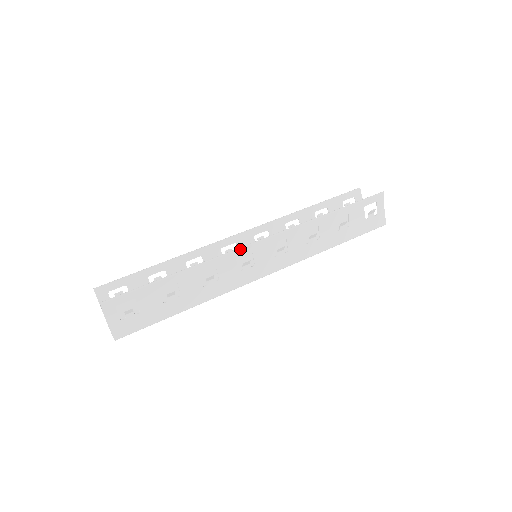
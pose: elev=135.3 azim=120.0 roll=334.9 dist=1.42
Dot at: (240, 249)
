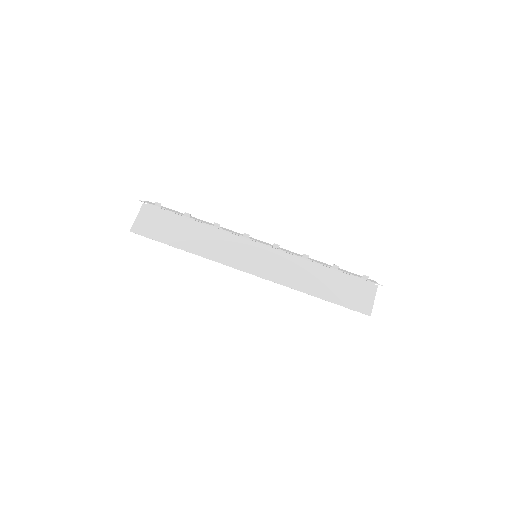
Dot at: (232, 267)
